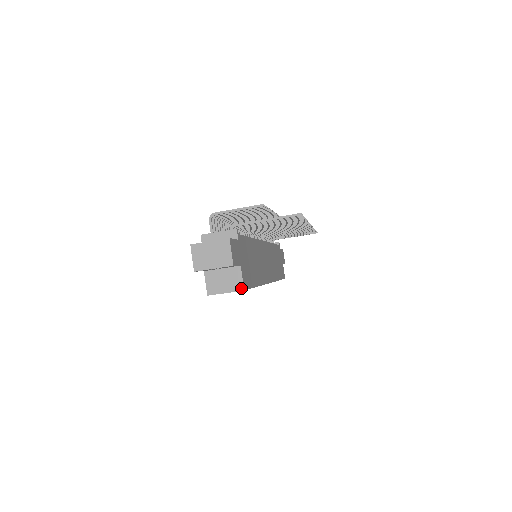
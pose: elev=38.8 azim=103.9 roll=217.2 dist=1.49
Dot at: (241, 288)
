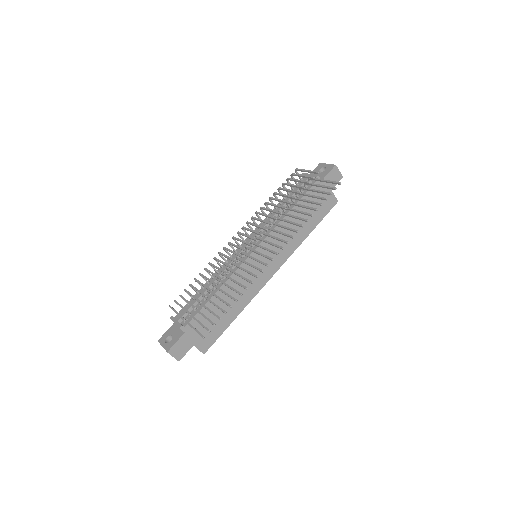
Dot at: occluded
